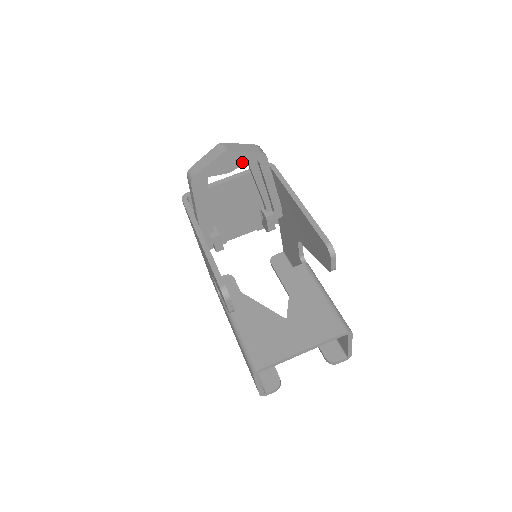
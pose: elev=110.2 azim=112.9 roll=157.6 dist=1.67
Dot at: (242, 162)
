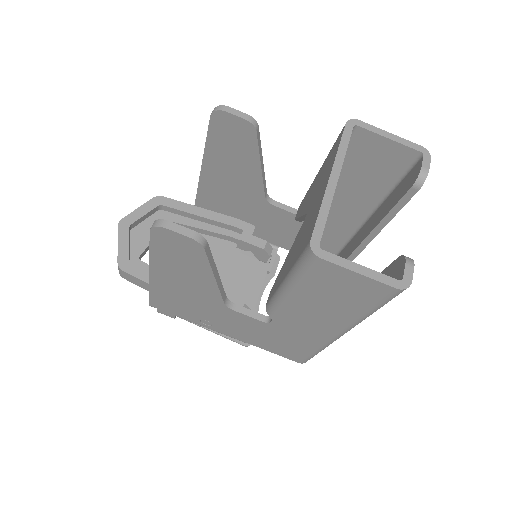
Dot at: occluded
